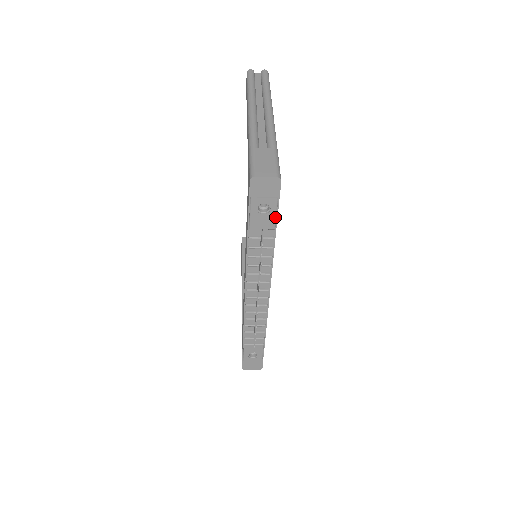
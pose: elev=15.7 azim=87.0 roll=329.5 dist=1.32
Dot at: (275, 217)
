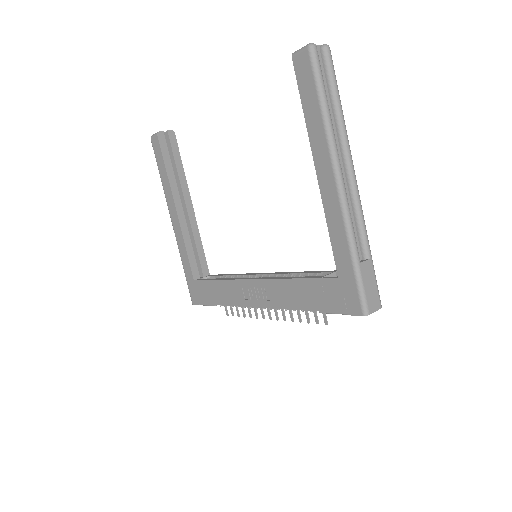
Dot at: occluded
